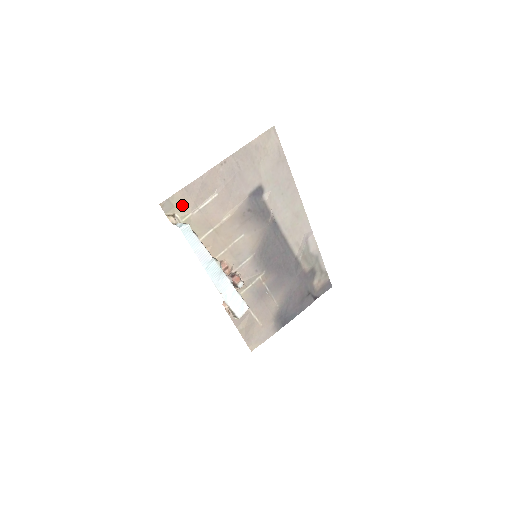
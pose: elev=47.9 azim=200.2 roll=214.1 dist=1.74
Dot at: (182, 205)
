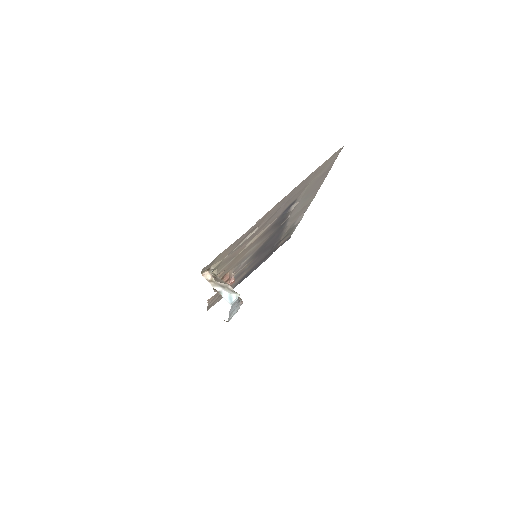
Dot at: (221, 256)
